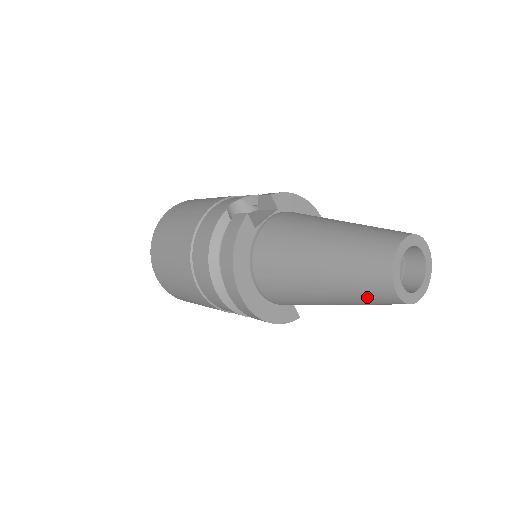
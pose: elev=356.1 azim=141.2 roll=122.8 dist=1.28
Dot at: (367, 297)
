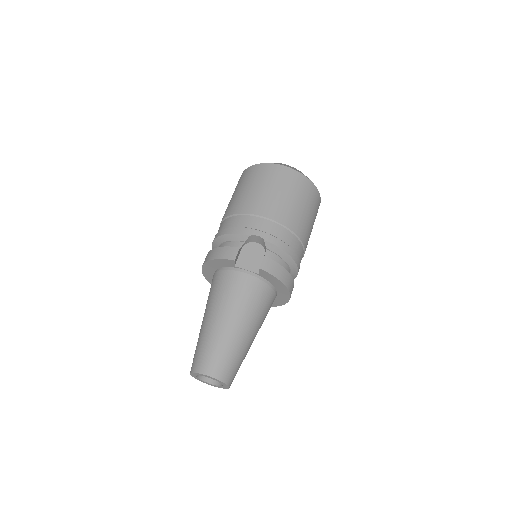
Dot at: occluded
